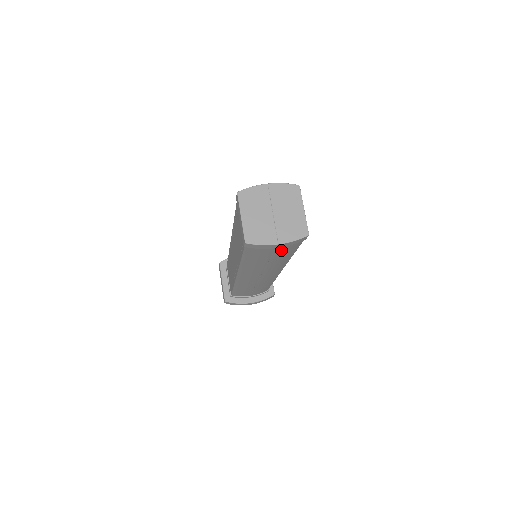
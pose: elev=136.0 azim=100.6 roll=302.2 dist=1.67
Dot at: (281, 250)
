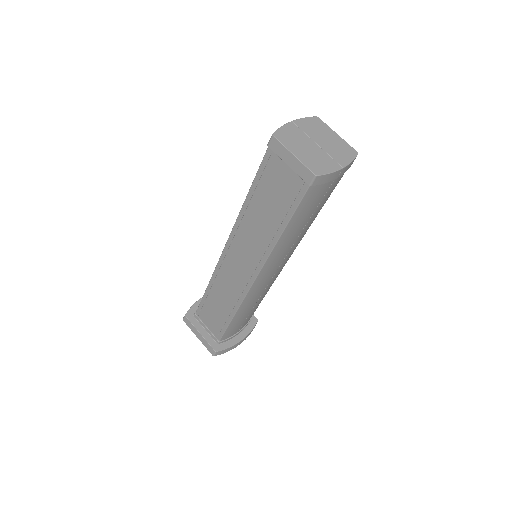
Dot at: (331, 189)
